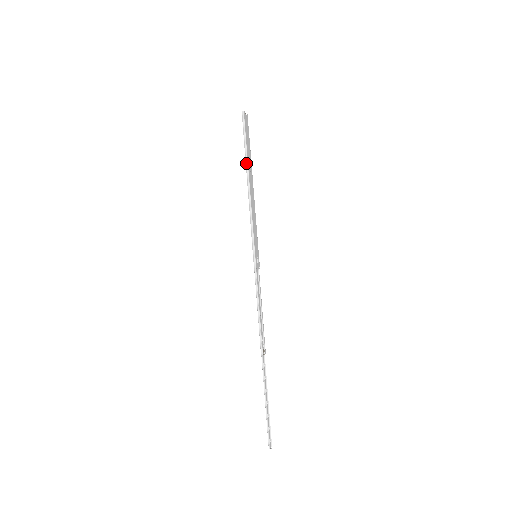
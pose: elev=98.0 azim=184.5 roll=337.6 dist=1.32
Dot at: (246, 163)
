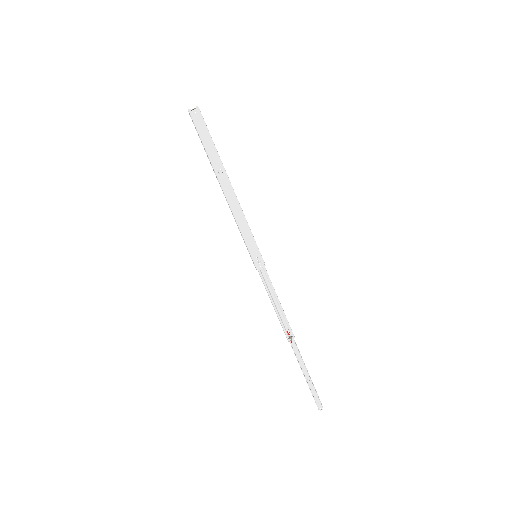
Dot at: occluded
